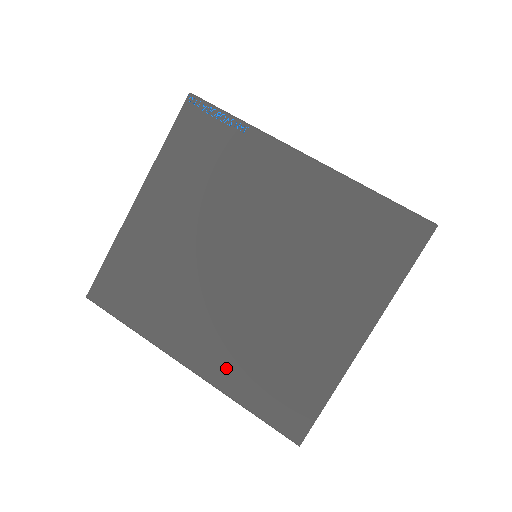
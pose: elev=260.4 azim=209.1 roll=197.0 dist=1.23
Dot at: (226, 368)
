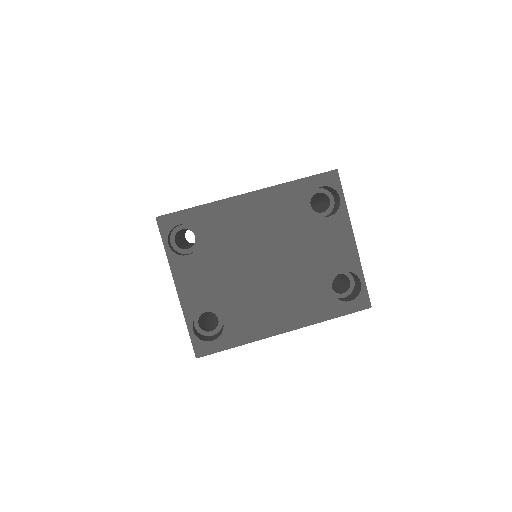
Dot at: occluded
